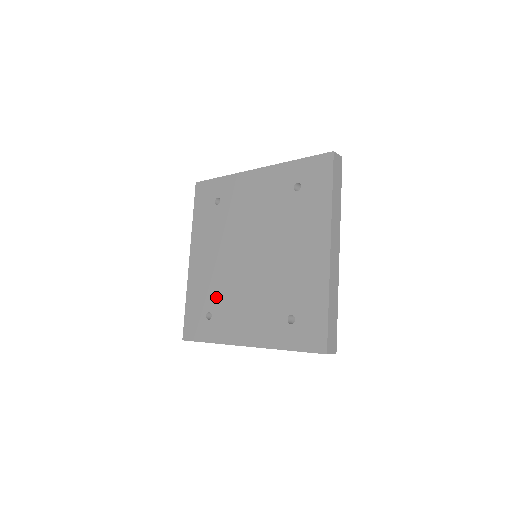
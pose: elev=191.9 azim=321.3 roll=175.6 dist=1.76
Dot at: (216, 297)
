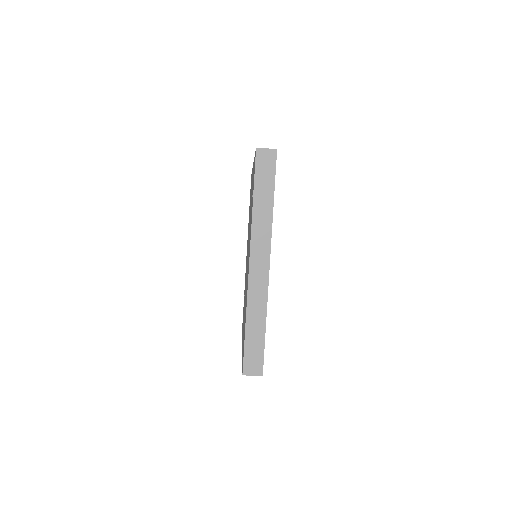
Dot at: occluded
